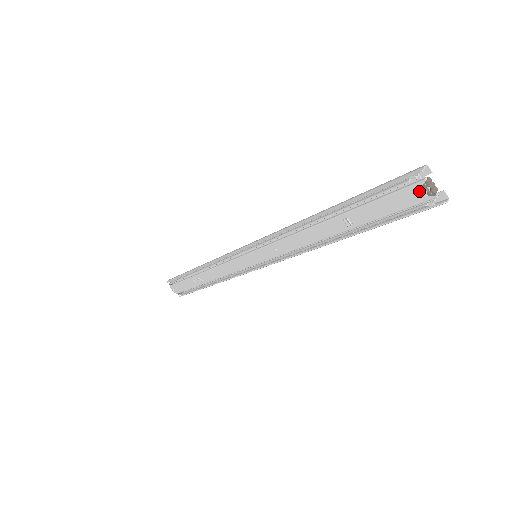
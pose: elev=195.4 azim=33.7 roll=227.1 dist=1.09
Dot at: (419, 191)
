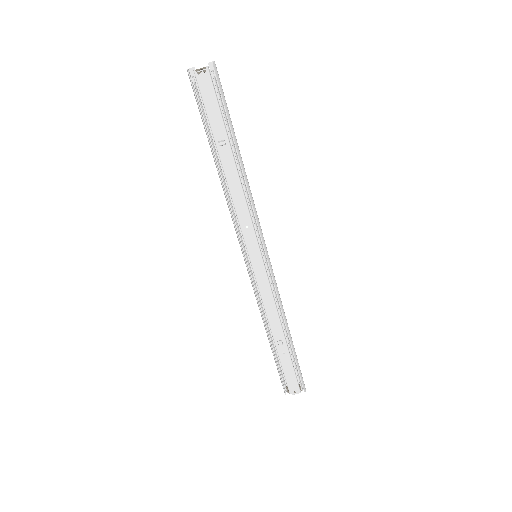
Dot at: (201, 77)
